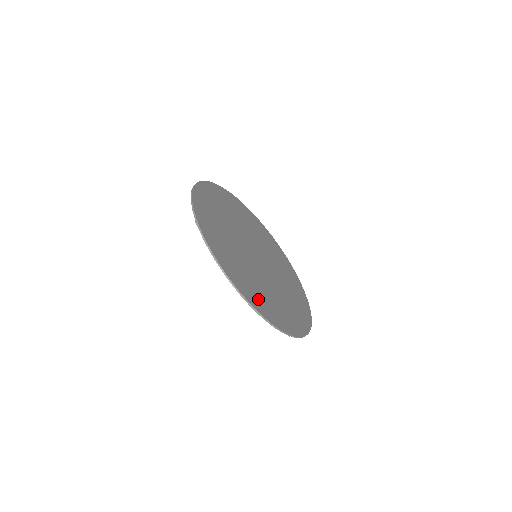
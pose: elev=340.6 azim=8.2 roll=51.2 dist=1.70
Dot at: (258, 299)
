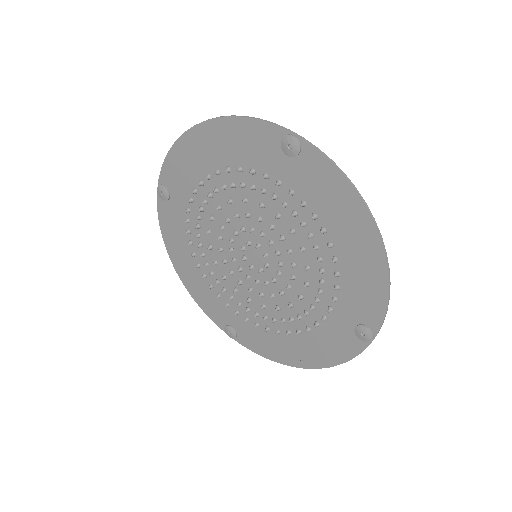
Dot at: (359, 269)
